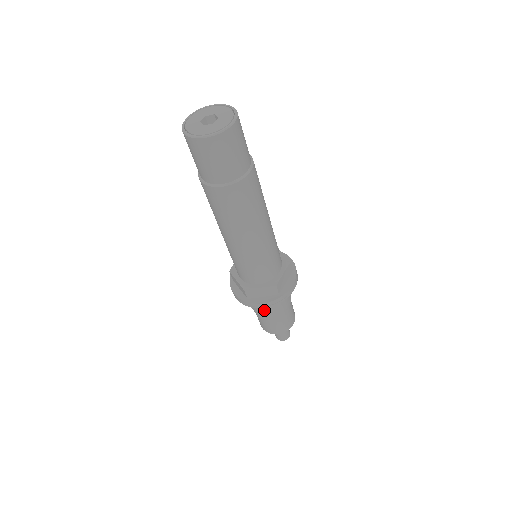
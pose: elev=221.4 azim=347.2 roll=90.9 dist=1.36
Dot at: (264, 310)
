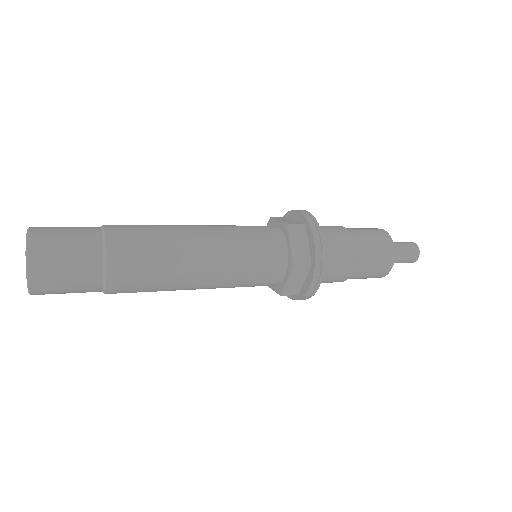
Dot at: (334, 279)
